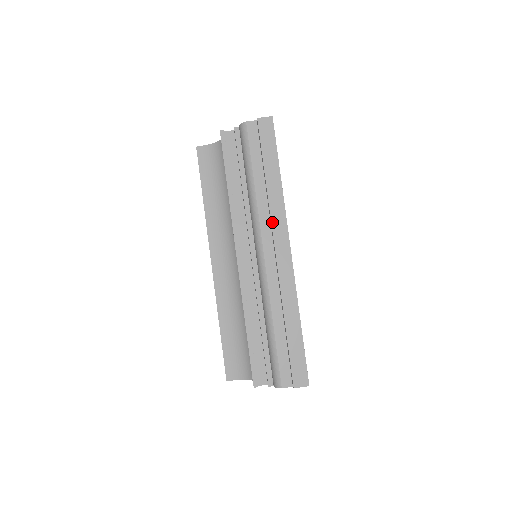
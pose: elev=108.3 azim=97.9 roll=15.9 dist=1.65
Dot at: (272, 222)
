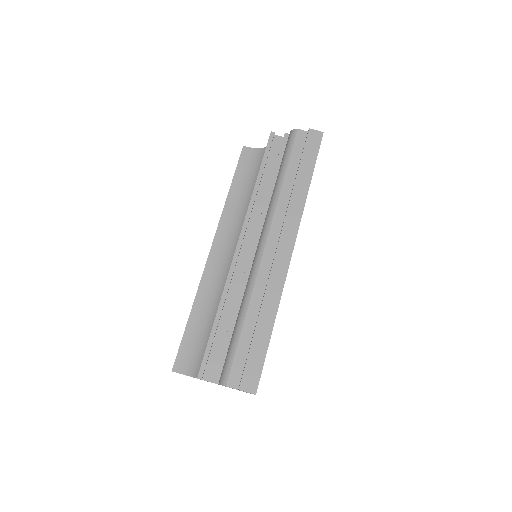
Dot at: (285, 219)
